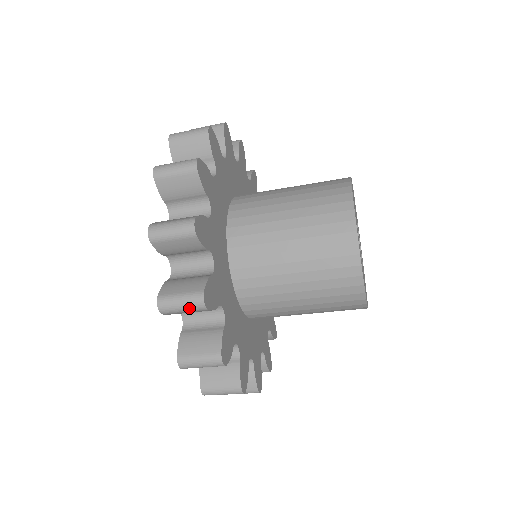
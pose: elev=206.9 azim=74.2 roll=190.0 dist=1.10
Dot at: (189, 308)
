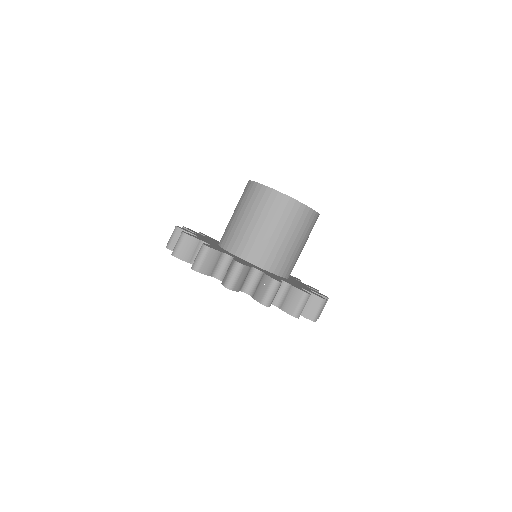
Dot at: (238, 273)
